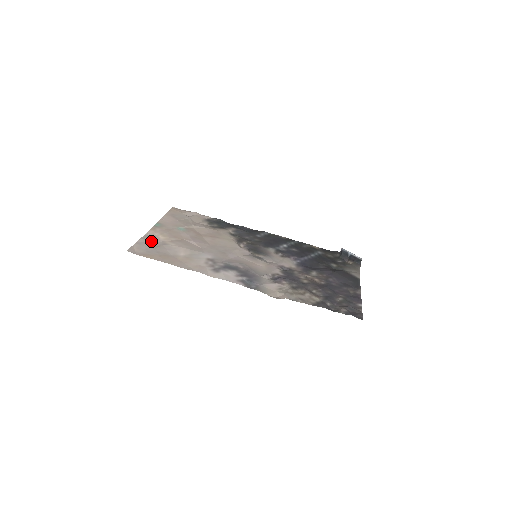
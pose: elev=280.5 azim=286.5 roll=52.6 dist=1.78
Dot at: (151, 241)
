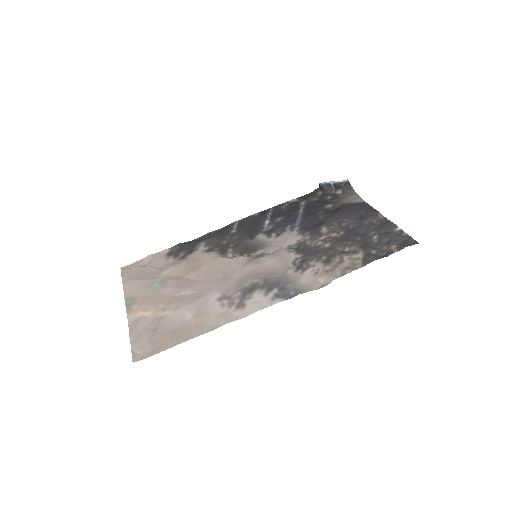
Dot at: (143, 328)
